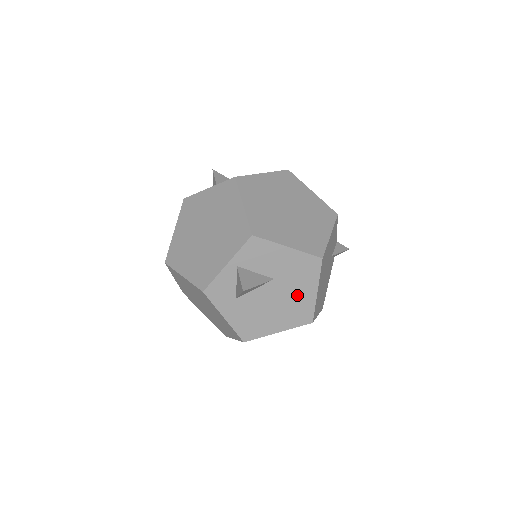
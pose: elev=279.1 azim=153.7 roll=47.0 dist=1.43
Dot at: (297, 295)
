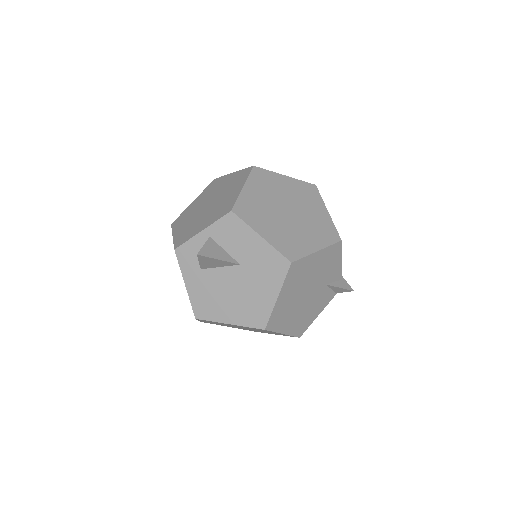
Dot at: (257, 292)
